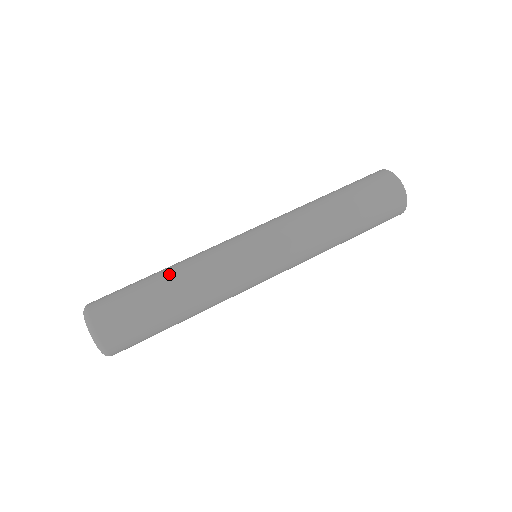
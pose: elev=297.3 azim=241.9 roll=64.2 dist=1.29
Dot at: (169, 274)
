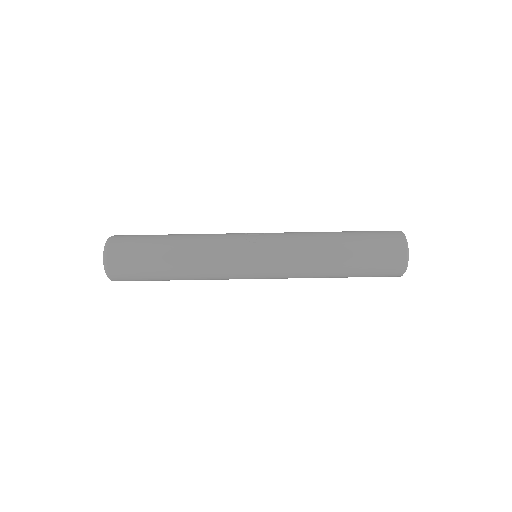
Dot at: (178, 251)
